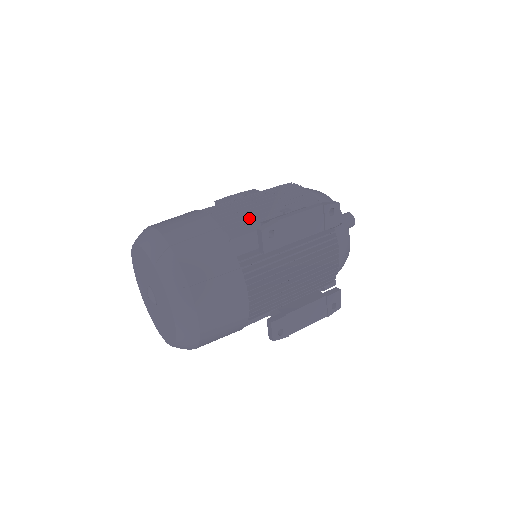
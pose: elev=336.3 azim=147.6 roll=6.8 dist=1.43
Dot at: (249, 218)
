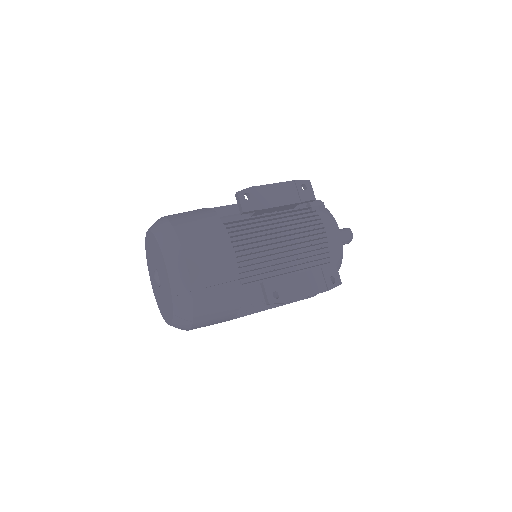
Dot at: (236, 205)
